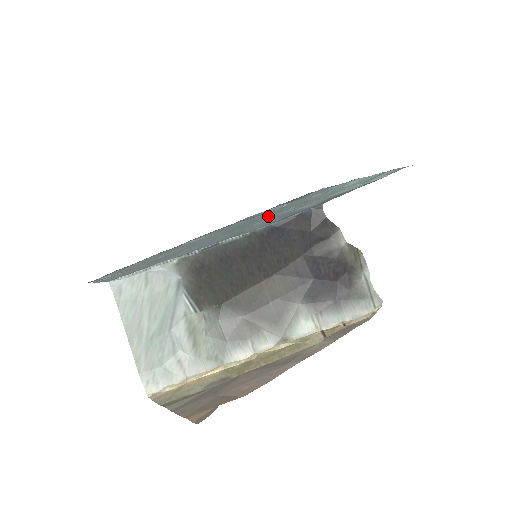
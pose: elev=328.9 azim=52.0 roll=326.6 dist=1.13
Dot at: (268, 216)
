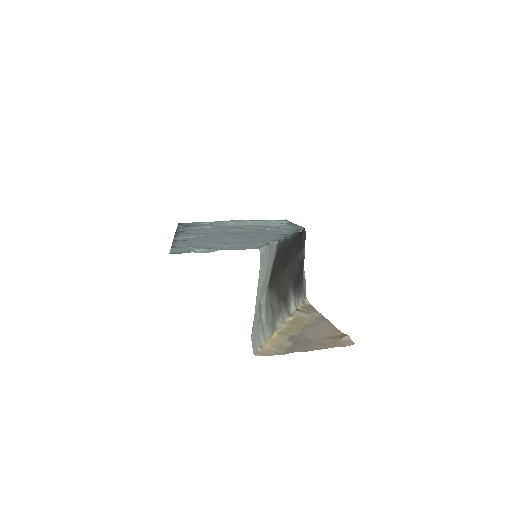
Dot at: (247, 230)
